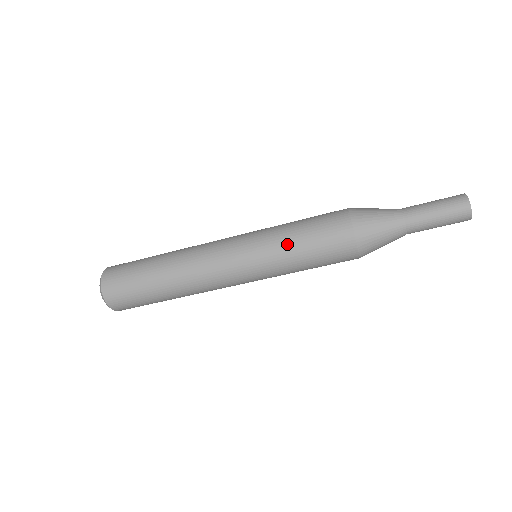
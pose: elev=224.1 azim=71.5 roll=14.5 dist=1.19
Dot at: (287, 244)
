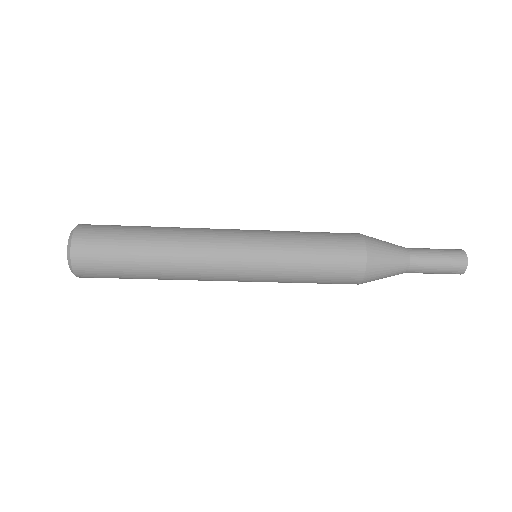
Dot at: (299, 252)
